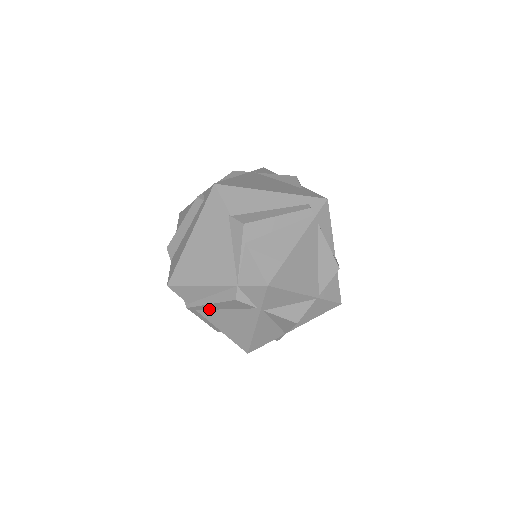
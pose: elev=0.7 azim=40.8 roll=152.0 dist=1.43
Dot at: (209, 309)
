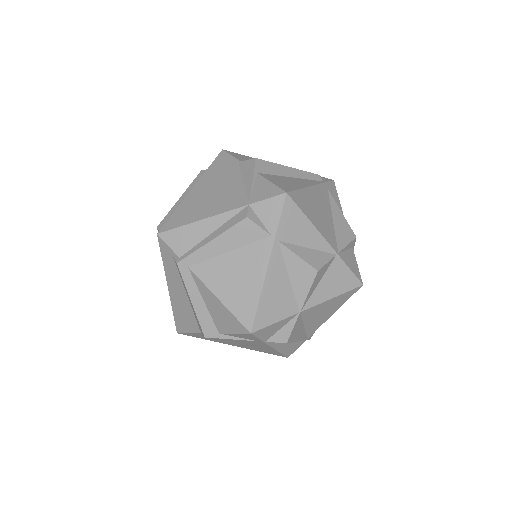
Dot at: (207, 258)
